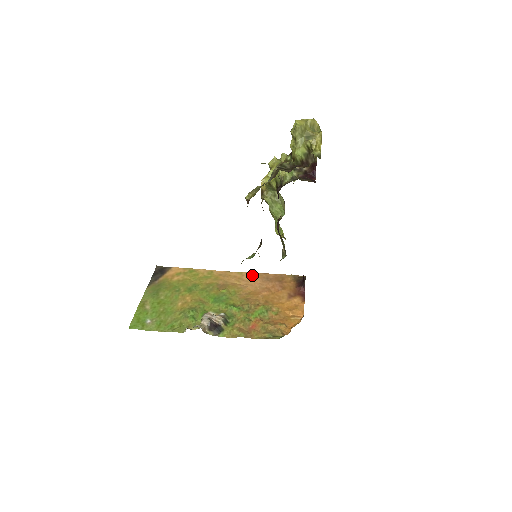
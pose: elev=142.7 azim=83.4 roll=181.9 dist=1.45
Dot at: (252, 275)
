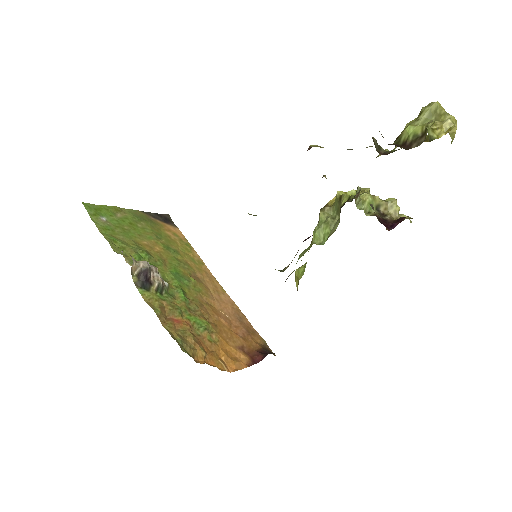
Dot at: (231, 302)
